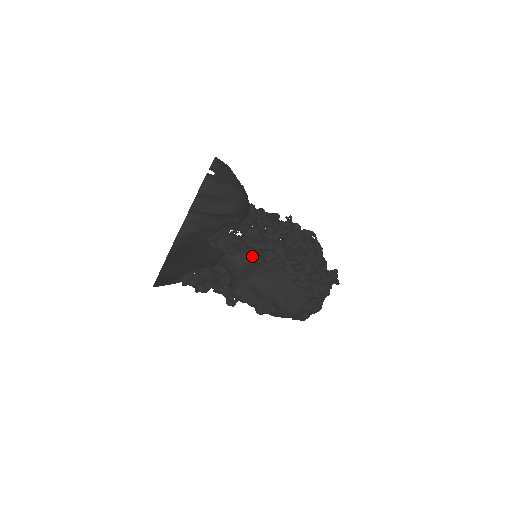
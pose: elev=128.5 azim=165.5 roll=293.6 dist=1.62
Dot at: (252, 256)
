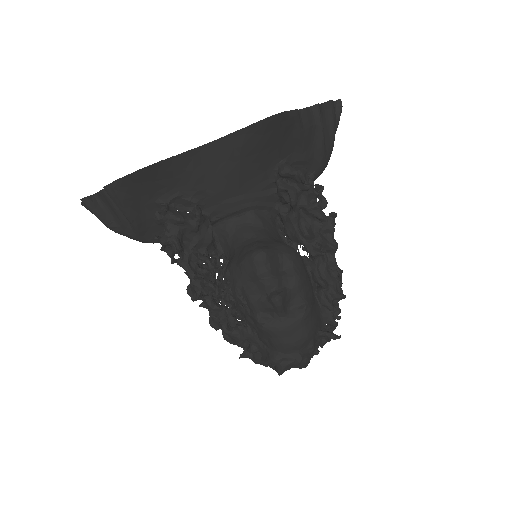
Dot at: (297, 229)
